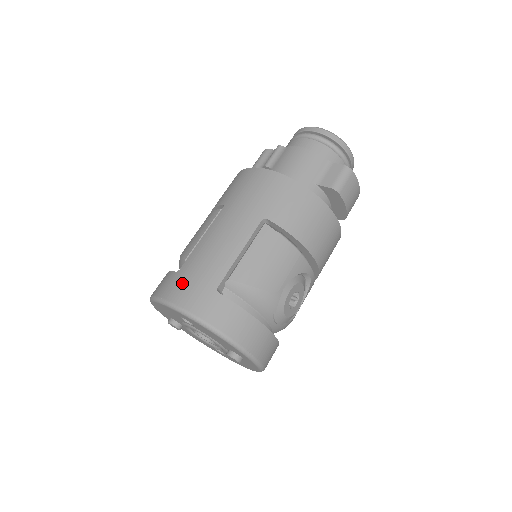
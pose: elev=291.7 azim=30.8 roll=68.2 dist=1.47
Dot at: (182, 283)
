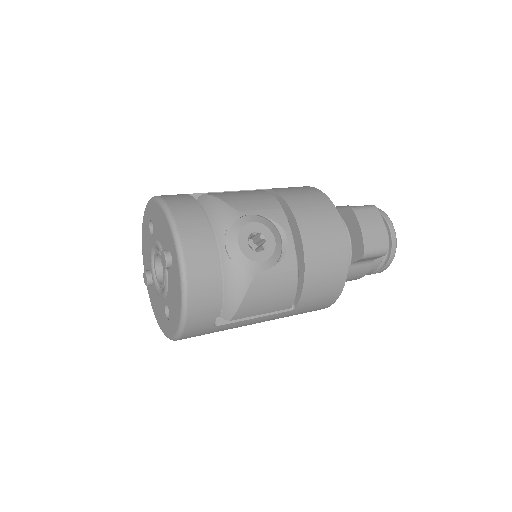
Dot at: occluded
